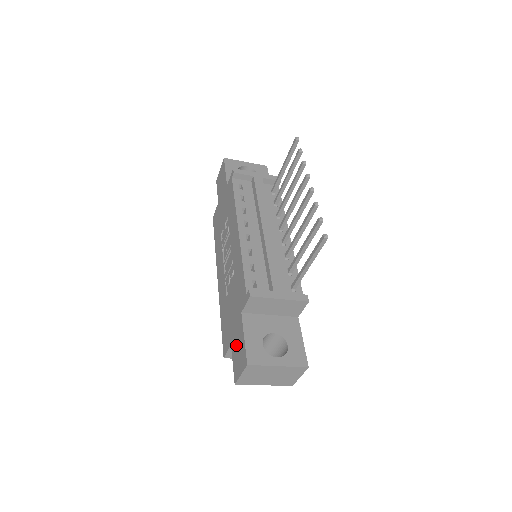
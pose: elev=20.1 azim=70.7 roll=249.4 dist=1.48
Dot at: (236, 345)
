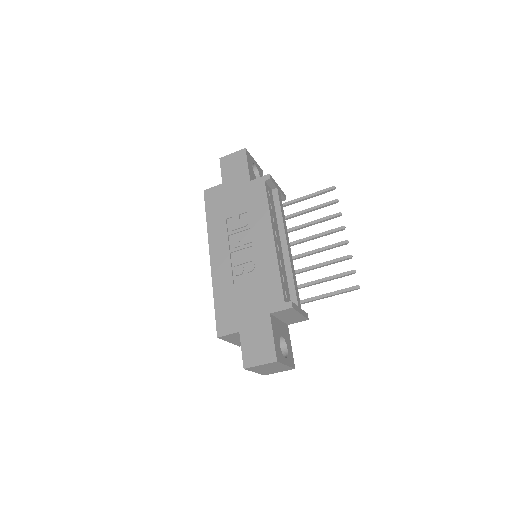
Dot at: (253, 337)
